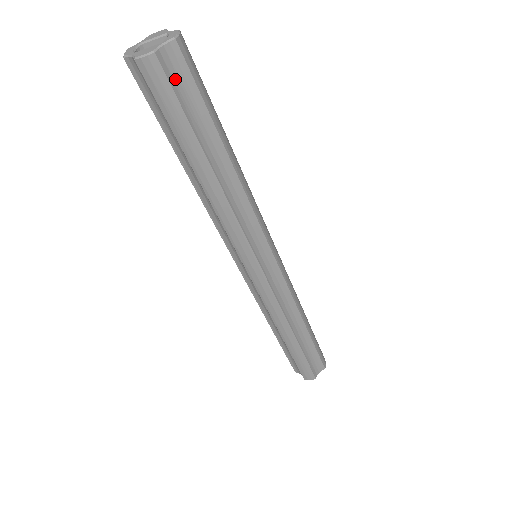
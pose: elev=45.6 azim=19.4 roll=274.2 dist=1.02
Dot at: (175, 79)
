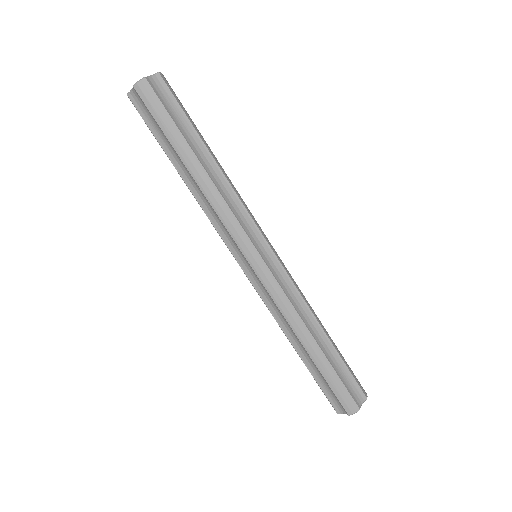
Dot at: (161, 96)
